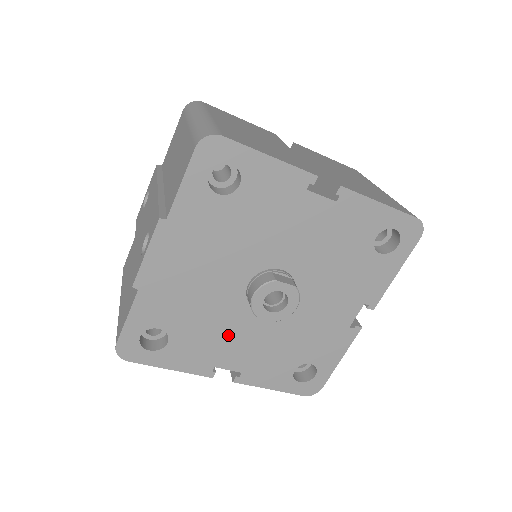
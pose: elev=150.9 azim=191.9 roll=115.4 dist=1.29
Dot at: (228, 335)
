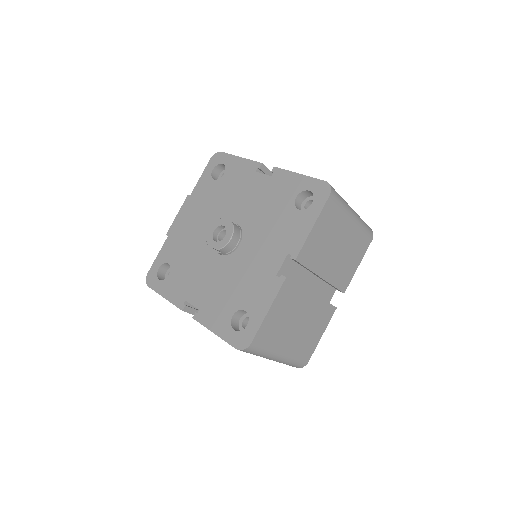
Dot at: (199, 273)
